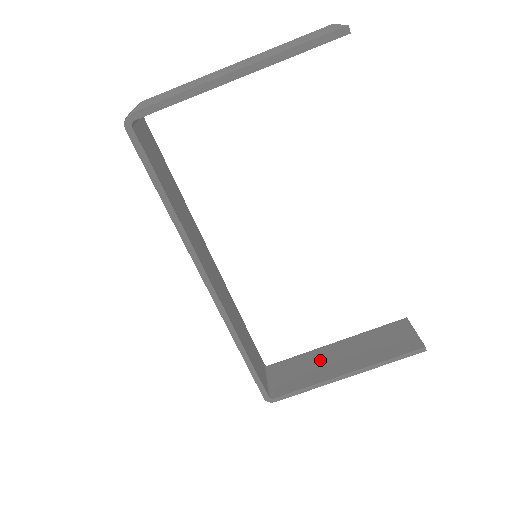
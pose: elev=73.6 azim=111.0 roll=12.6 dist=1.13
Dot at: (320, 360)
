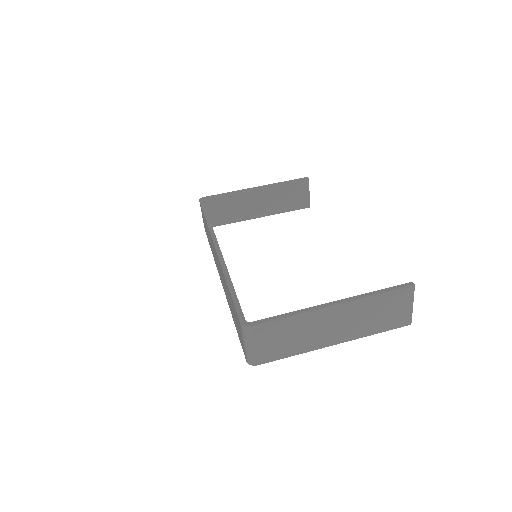
Dot at: occluded
